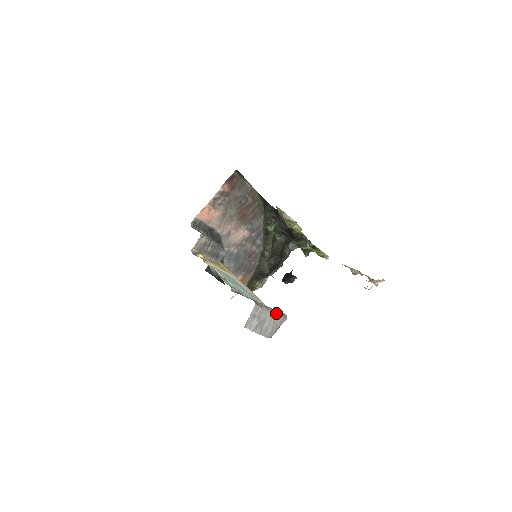
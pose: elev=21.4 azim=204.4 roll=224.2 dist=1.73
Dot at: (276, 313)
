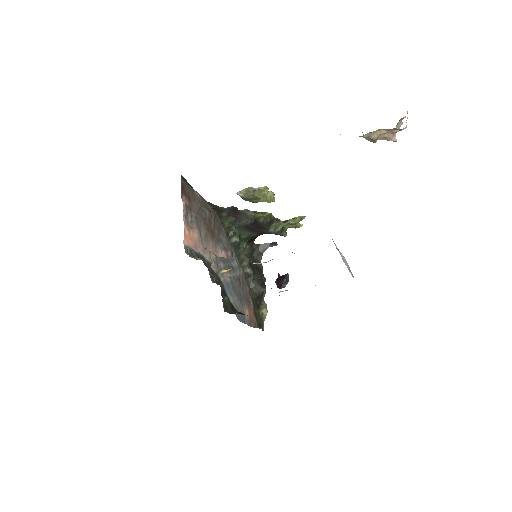
Dot at: occluded
